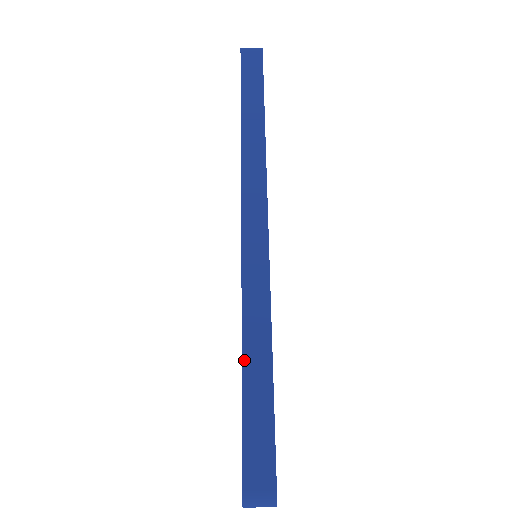
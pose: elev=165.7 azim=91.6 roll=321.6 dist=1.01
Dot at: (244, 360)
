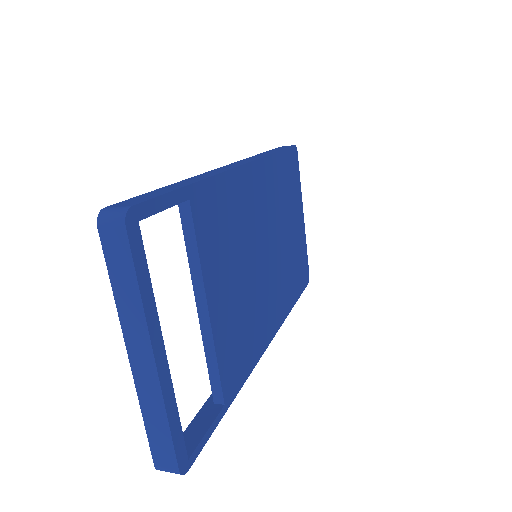
Dot at: (171, 185)
